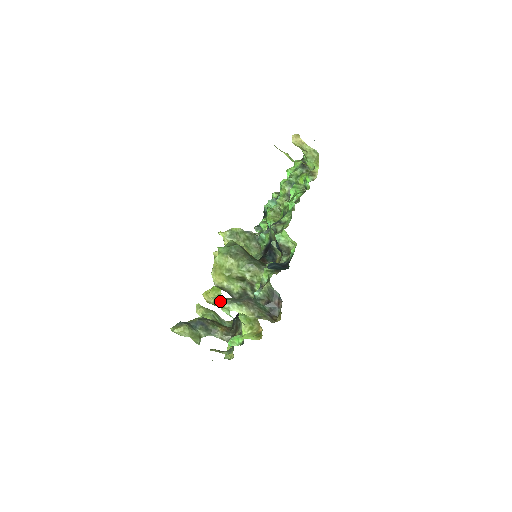
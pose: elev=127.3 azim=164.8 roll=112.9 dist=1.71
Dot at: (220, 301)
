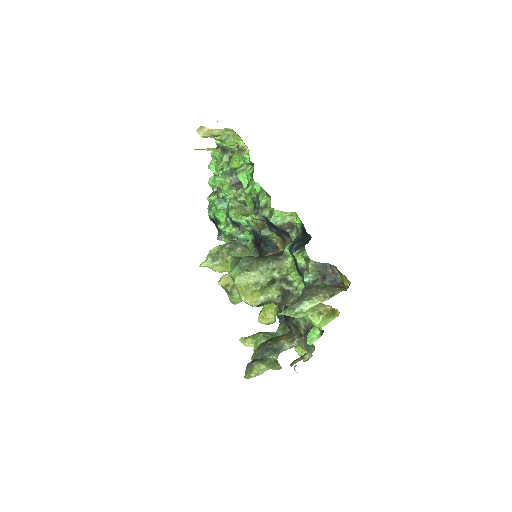
Dot at: (290, 311)
